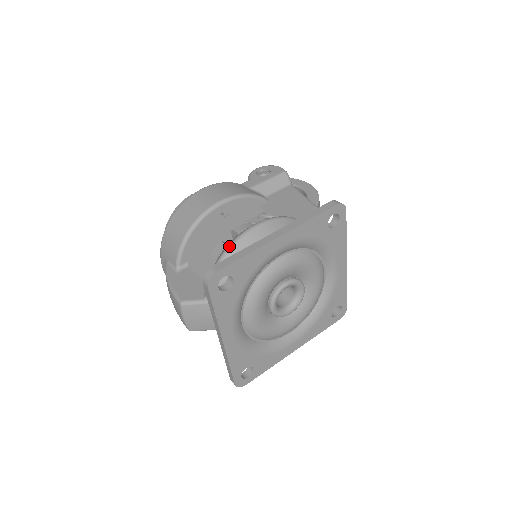
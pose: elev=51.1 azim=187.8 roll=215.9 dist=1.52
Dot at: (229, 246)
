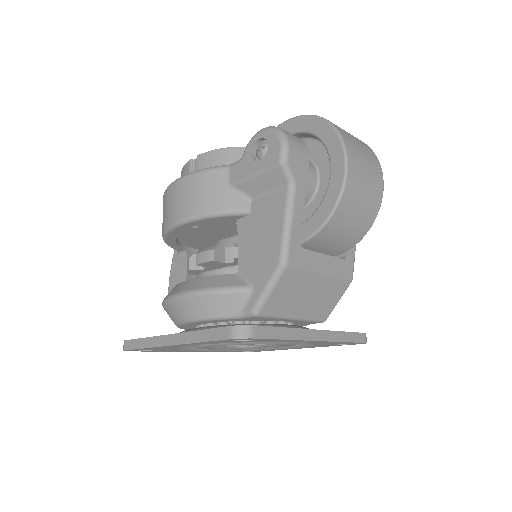
Dot at: (162, 302)
